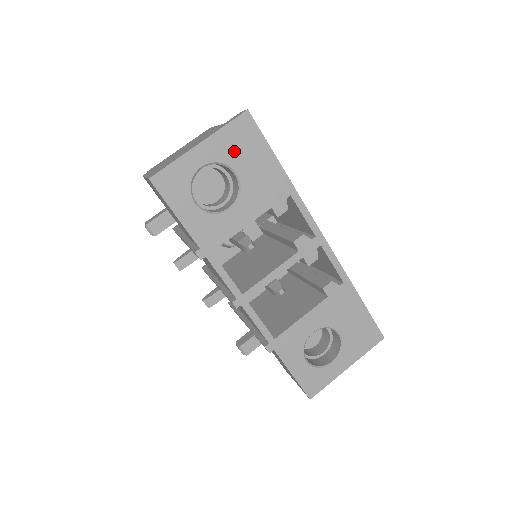
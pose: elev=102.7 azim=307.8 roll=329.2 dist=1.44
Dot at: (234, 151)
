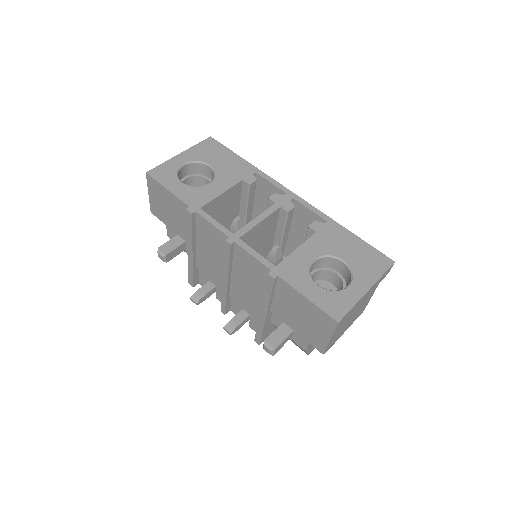
Dot at: (205, 155)
